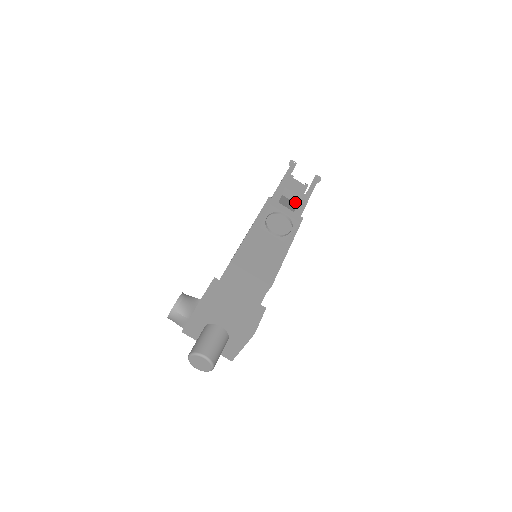
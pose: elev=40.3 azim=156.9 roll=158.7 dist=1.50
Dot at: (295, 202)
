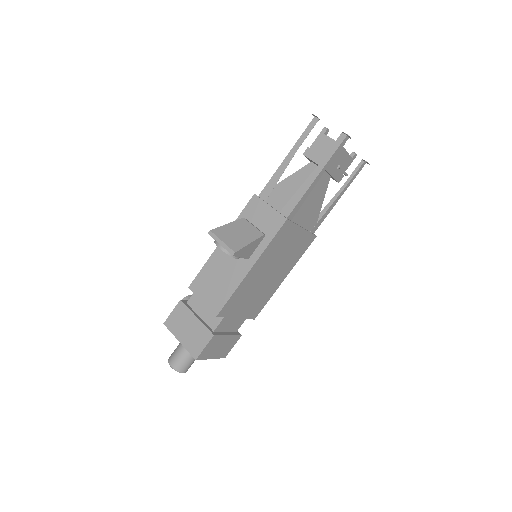
Dot at: (325, 170)
